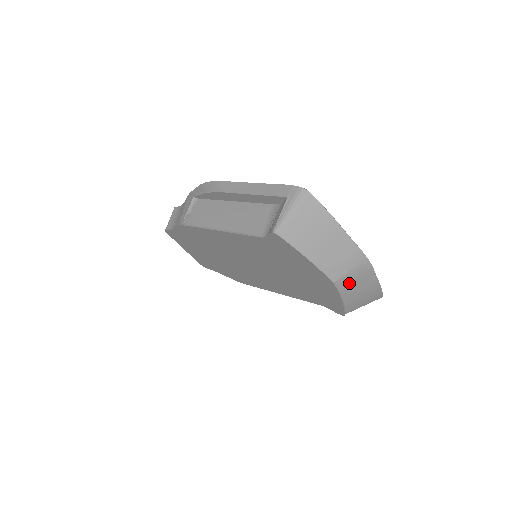
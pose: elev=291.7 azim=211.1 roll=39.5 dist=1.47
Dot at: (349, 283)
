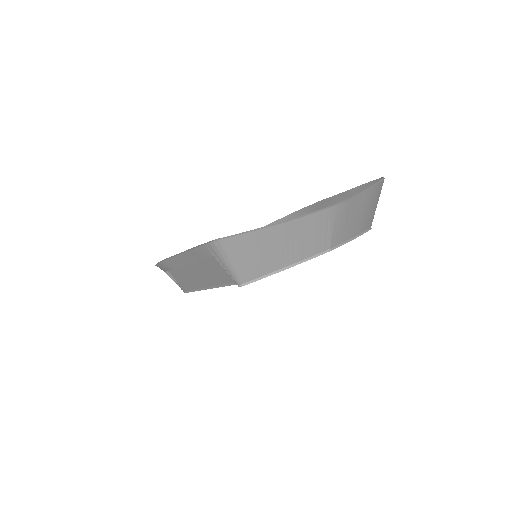
Dot at: (343, 231)
